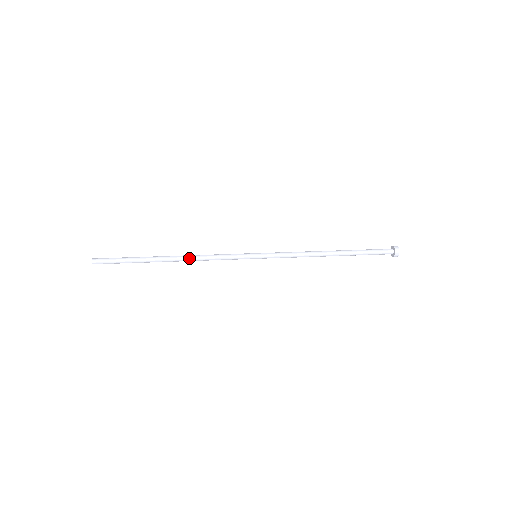
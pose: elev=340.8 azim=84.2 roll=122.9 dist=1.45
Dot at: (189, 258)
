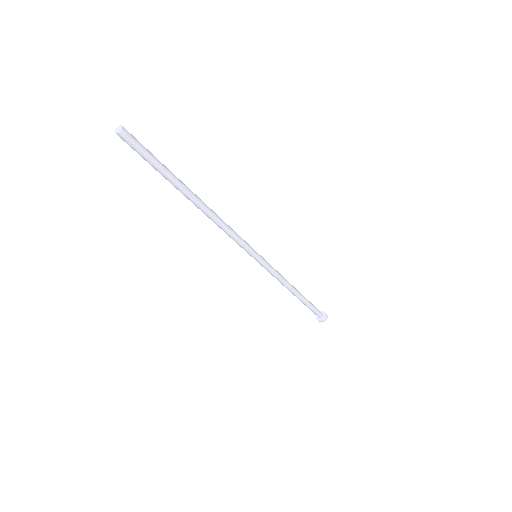
Dot at: (214, 213)
